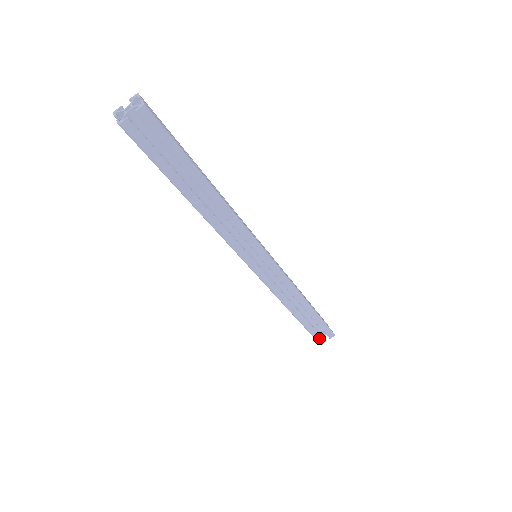
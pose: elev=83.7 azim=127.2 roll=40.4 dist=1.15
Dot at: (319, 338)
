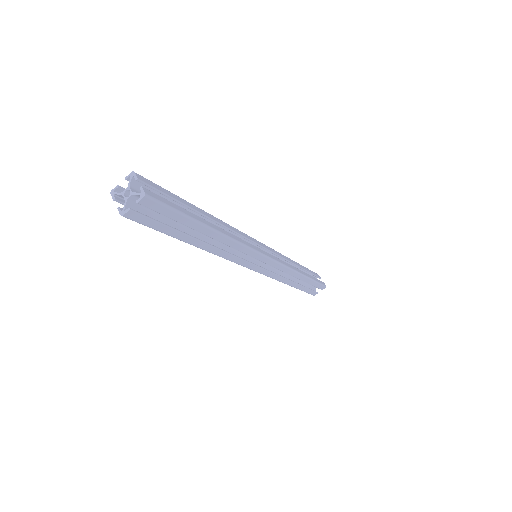
Dot at: (312, 292)
